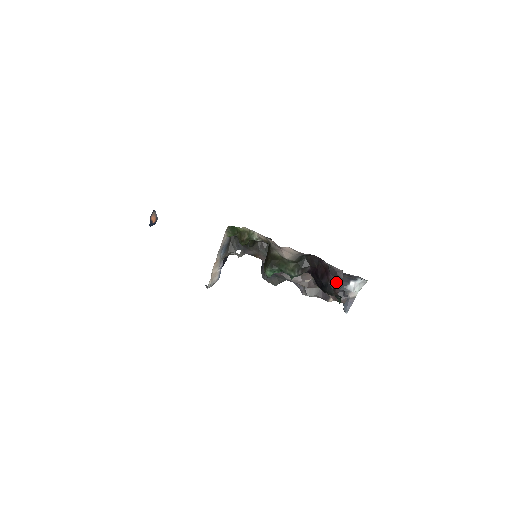
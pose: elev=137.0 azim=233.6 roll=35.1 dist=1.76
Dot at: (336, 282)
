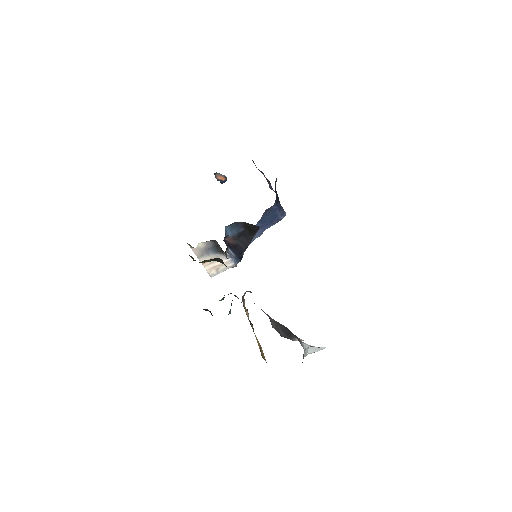
Dot at: occluded
